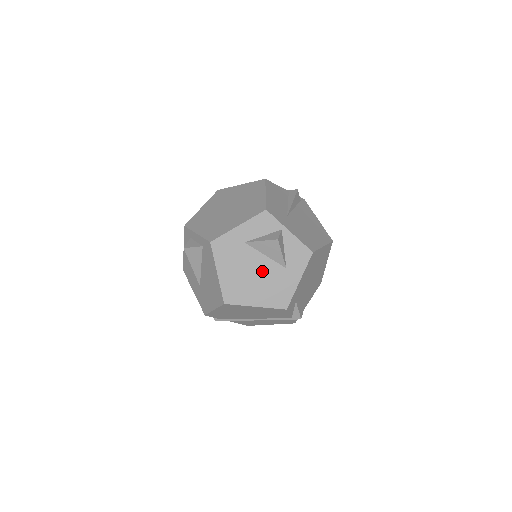
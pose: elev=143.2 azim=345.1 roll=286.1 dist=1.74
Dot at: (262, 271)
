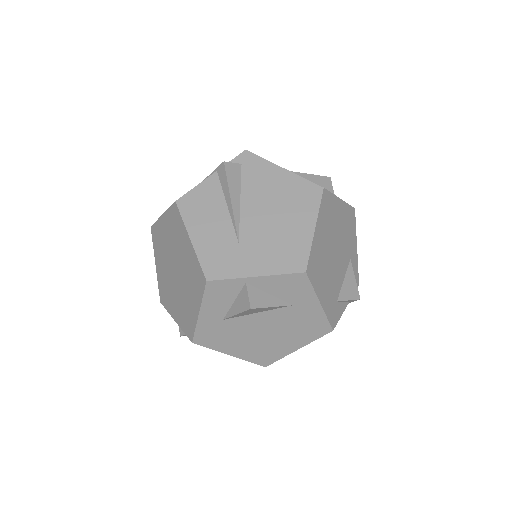
Dot at: (270, 325)
